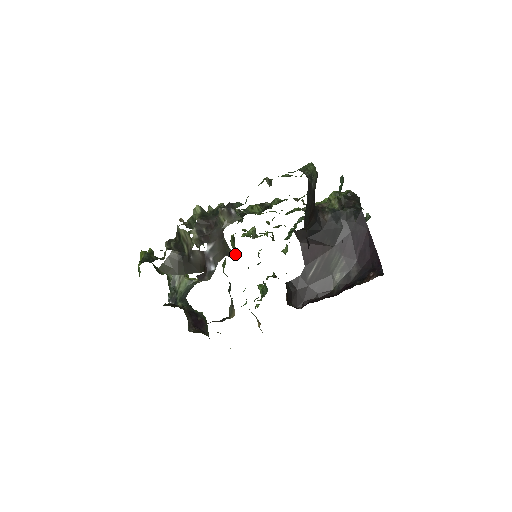
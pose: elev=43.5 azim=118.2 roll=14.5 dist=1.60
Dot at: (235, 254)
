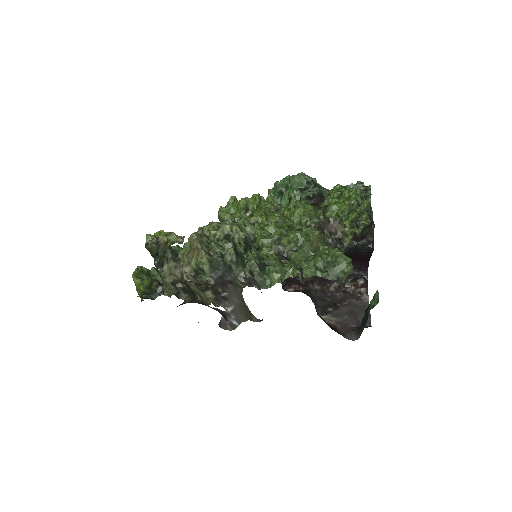
Dot at: (259, 321)
